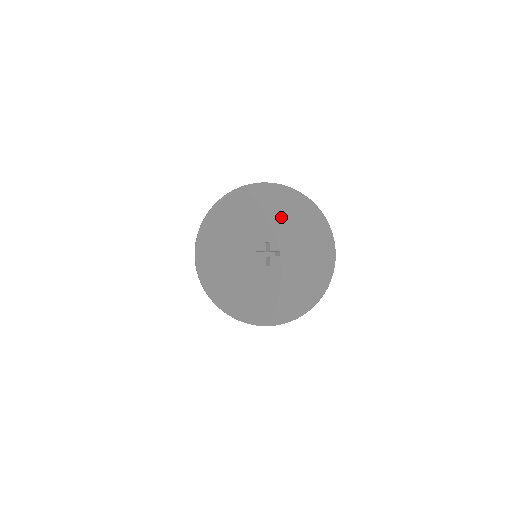
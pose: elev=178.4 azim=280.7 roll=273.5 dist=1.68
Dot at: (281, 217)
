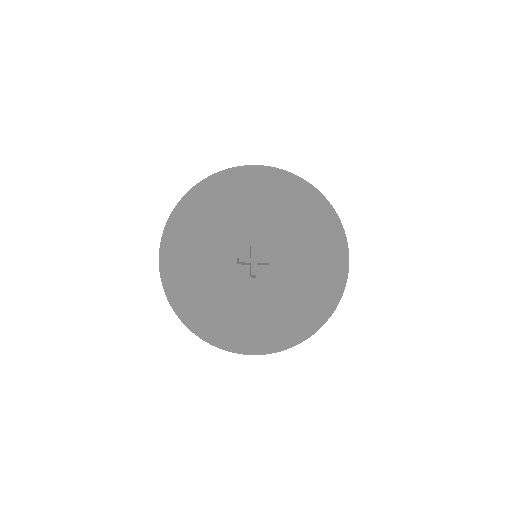
Dot at: (273, 213)
